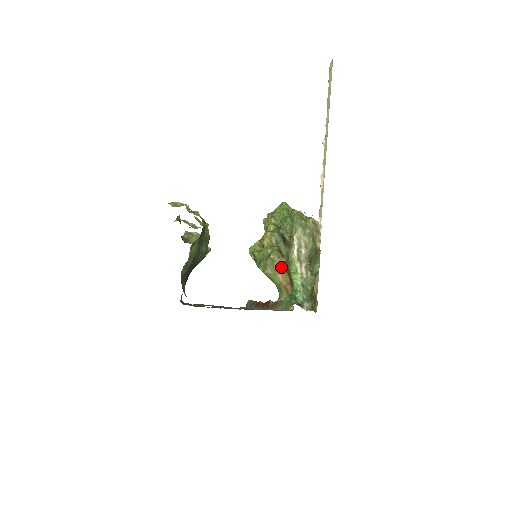
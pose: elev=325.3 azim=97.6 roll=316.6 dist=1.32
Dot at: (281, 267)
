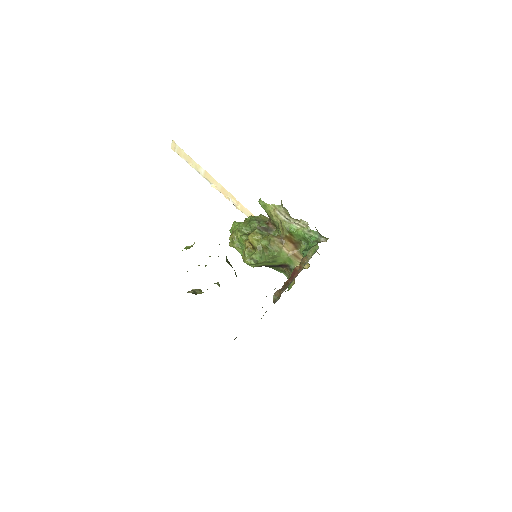
Dot at: (281, 242)
